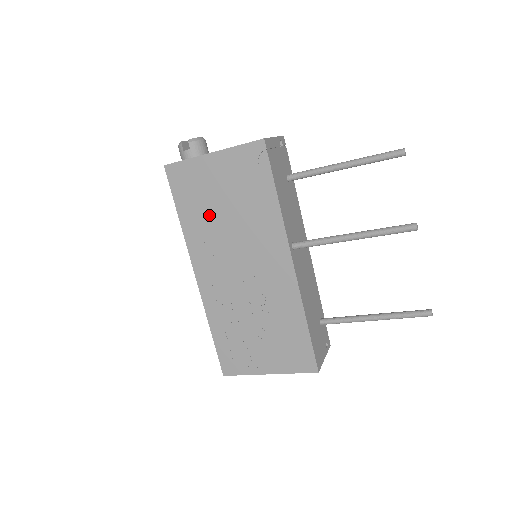
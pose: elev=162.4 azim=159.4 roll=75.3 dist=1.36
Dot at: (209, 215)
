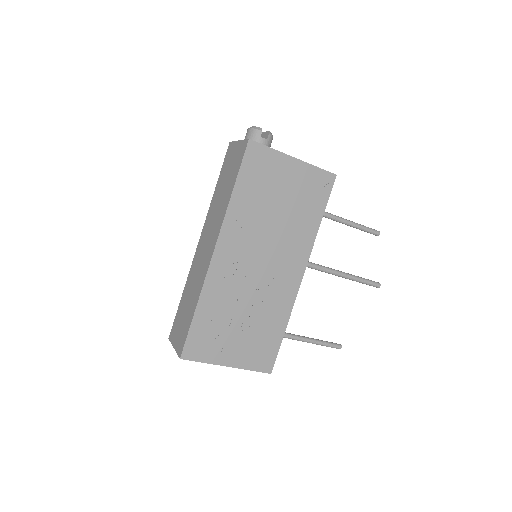
Dot at: (262, 204)
